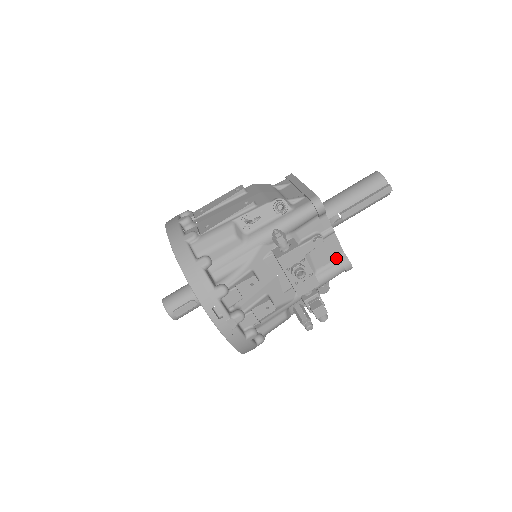
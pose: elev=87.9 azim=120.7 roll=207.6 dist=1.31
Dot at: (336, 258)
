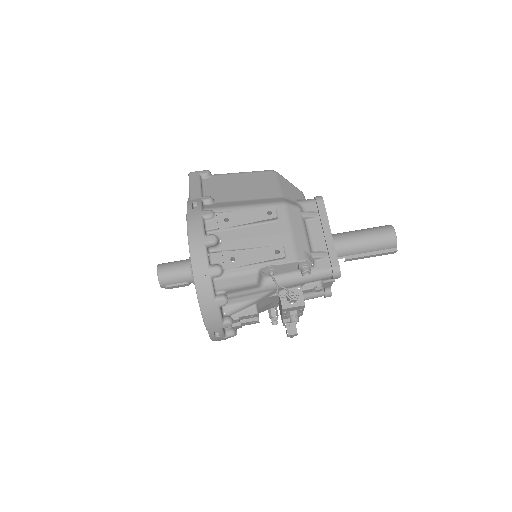
Dot at: (323, 289)
